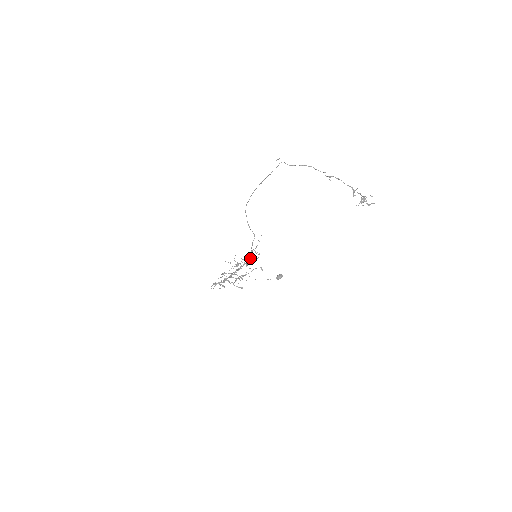
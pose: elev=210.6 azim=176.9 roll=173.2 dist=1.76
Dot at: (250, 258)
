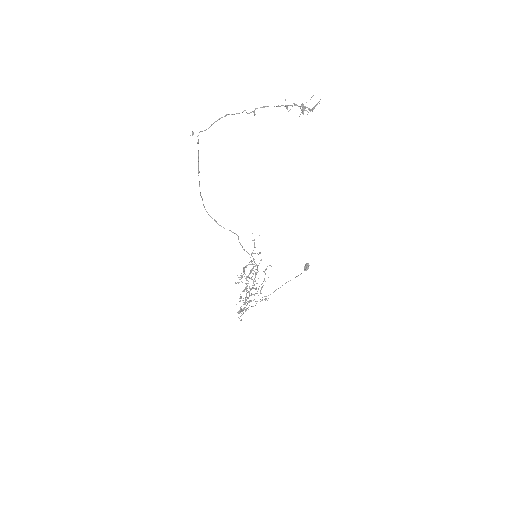
Dot at: occluded
